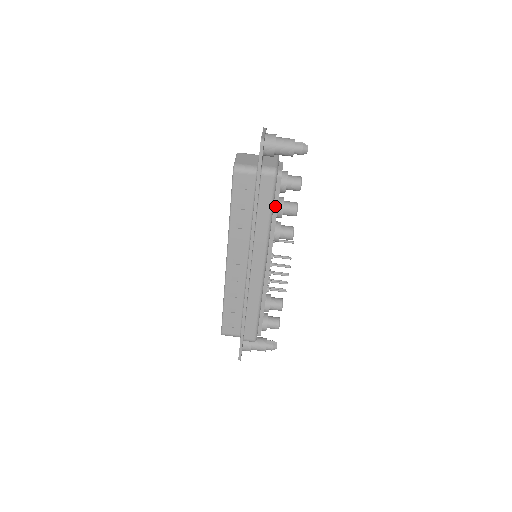
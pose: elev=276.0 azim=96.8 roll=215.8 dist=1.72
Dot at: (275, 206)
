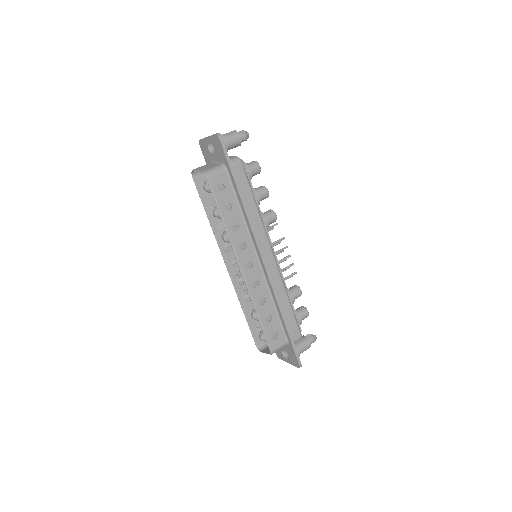
Dot at: occluded
